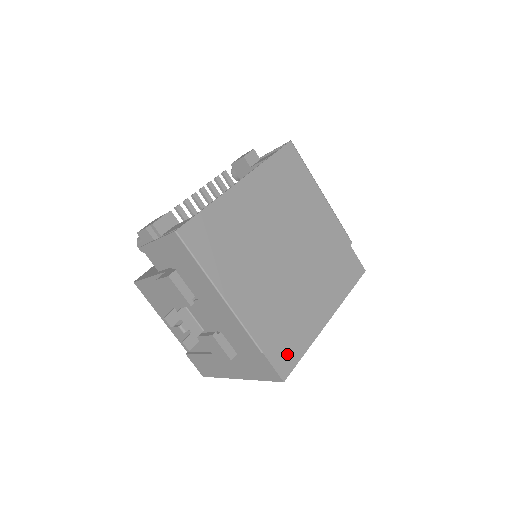
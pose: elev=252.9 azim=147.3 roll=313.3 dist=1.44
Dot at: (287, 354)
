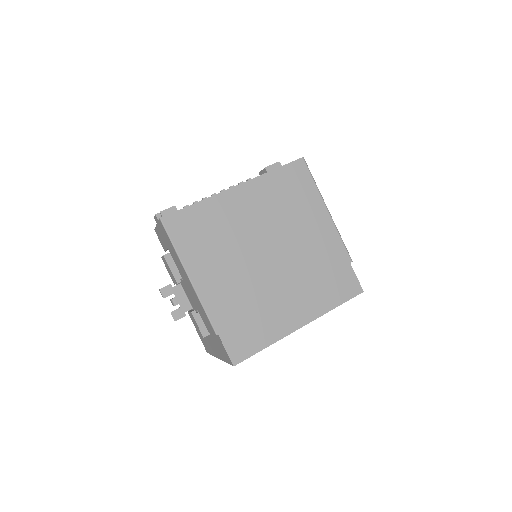
Dot at: (244, 344)
